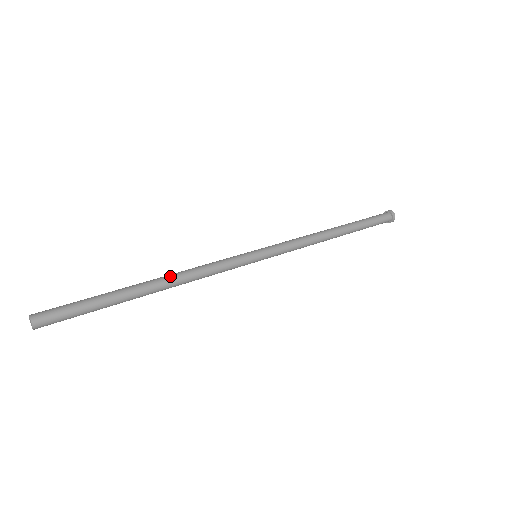
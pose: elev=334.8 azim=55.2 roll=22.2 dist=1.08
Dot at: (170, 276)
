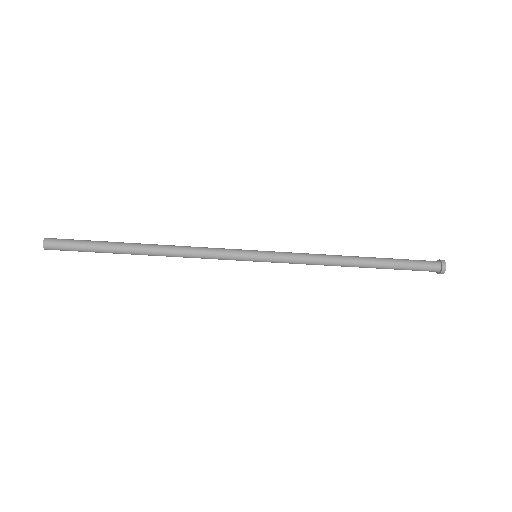
Dot at: (165, 246)
